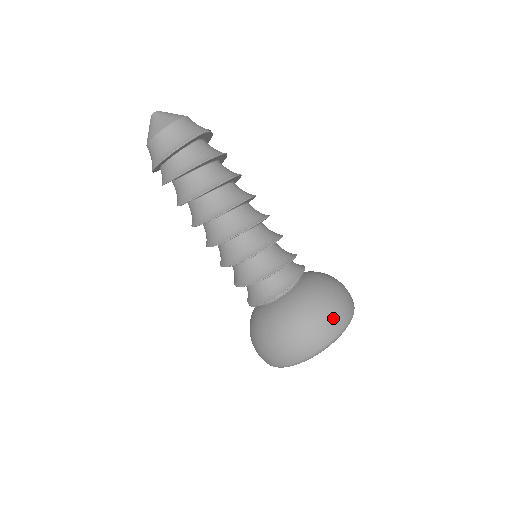
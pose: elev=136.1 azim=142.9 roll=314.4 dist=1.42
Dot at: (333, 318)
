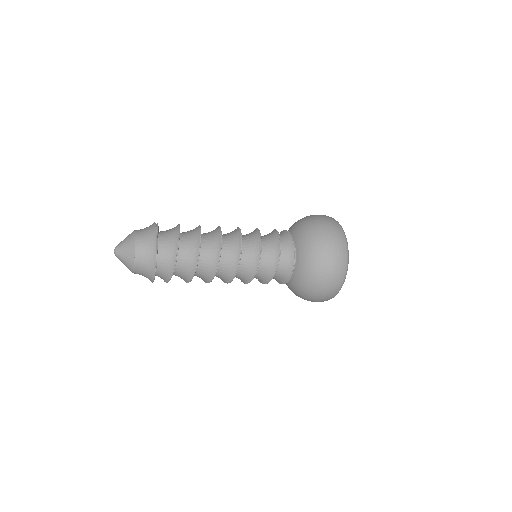
Dot at: (336, 249)
